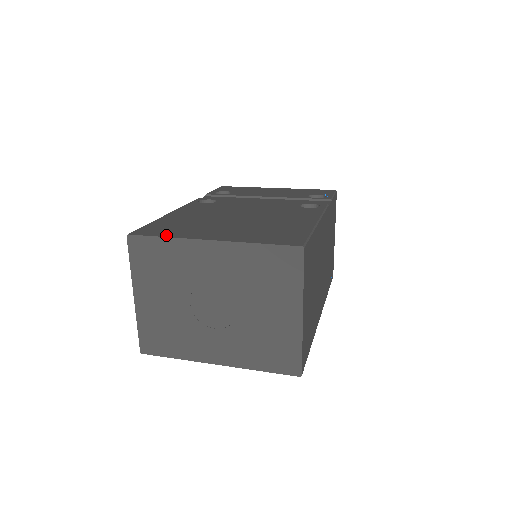
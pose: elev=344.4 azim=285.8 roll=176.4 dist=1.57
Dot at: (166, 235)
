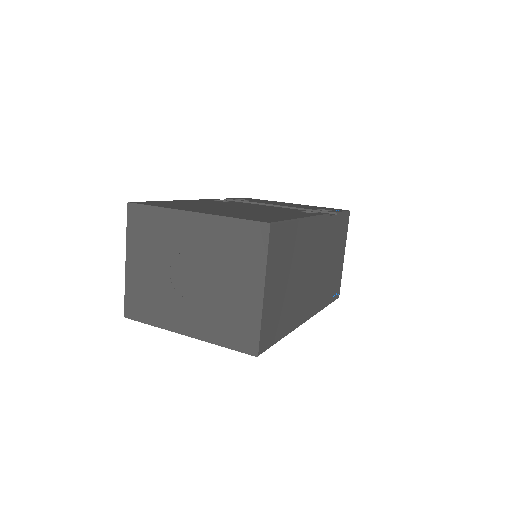
Dot at: (159, 206)
